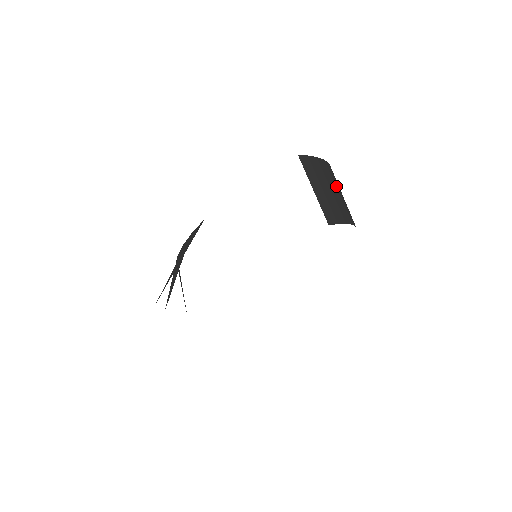
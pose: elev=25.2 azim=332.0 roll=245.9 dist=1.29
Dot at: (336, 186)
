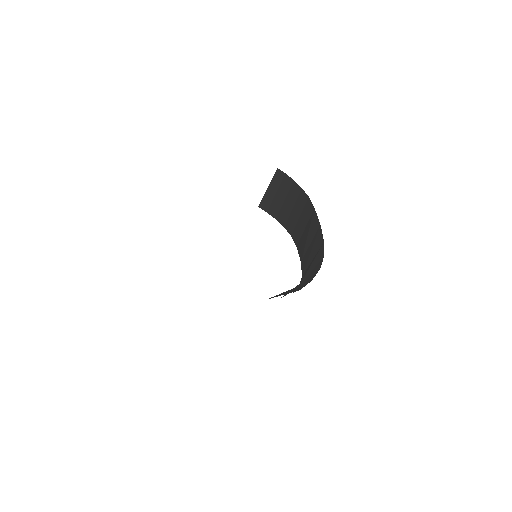
Dot at: (296, 205)
